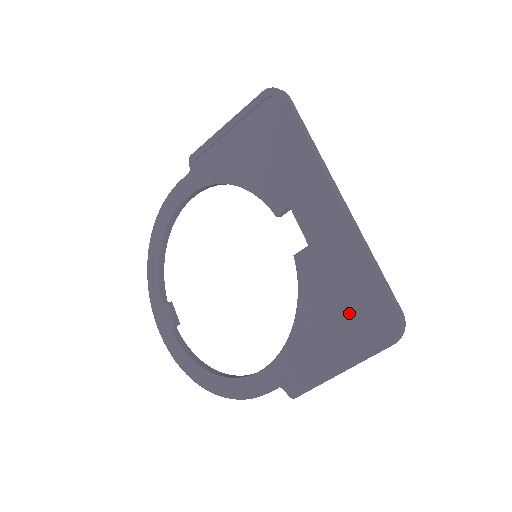
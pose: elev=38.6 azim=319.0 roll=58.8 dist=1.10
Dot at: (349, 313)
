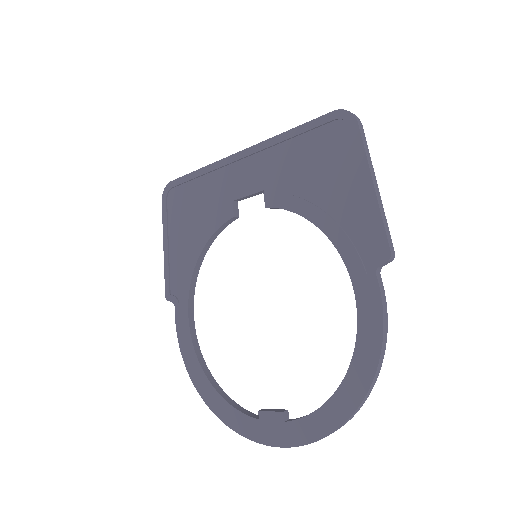
Dot at: (324, 161)
